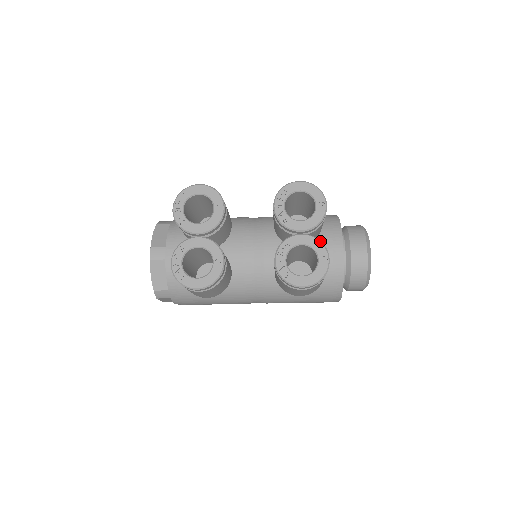
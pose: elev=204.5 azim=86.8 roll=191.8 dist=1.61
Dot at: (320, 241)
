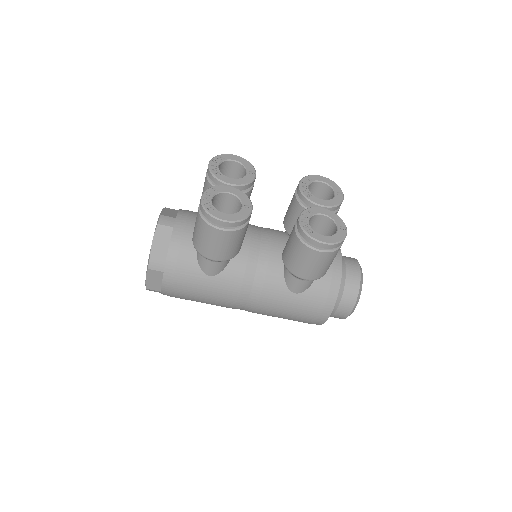
Dot at: occluded
